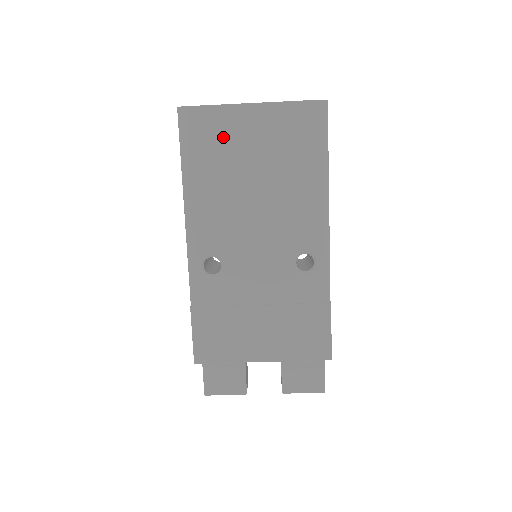
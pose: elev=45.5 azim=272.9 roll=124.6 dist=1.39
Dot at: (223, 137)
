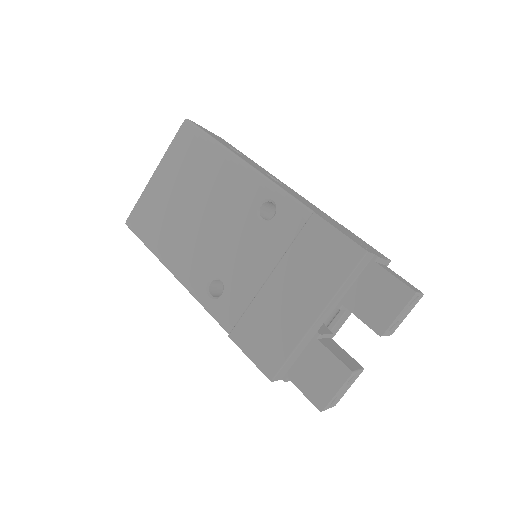
Dot at: (156, 207)
